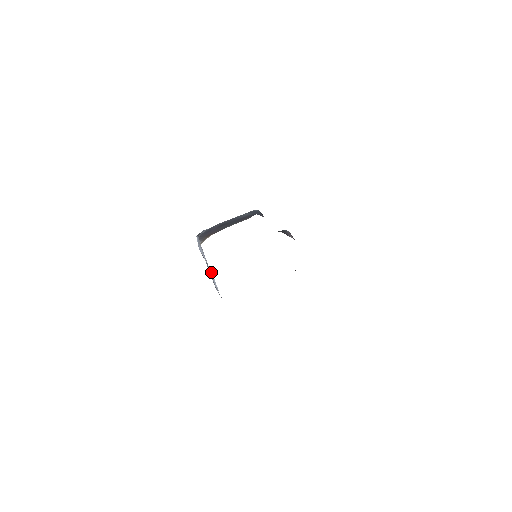
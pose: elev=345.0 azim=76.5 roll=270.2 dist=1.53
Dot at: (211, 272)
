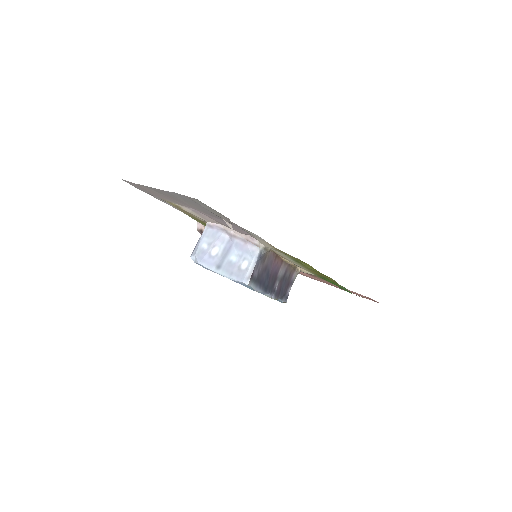
Dot at: (228, 253)
